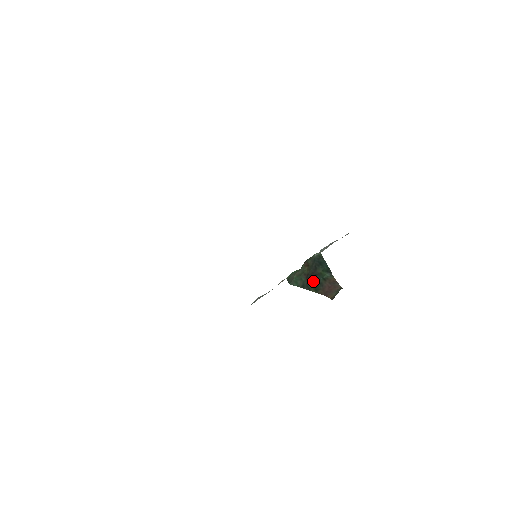
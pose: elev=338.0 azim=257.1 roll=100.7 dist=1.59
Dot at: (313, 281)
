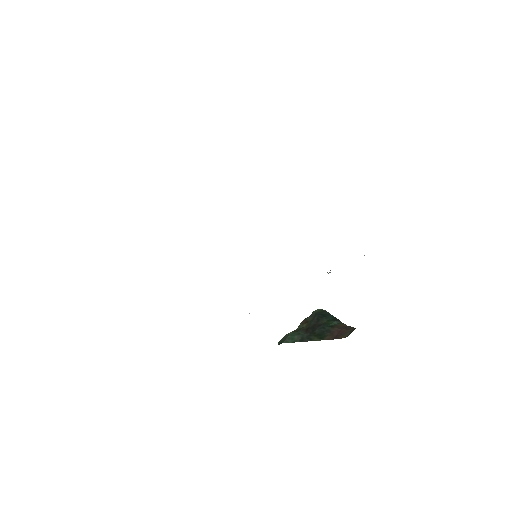
Dot at: (316, 331)
